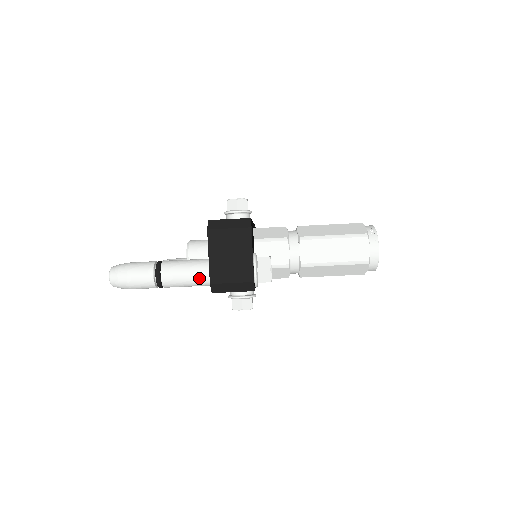
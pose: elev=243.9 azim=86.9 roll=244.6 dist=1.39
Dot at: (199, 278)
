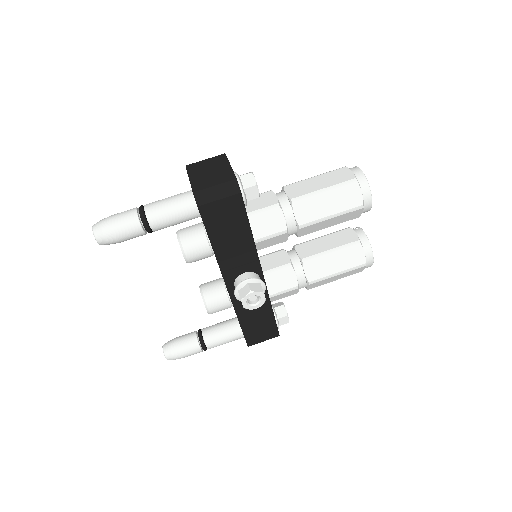
Dot at: (183, 199)
